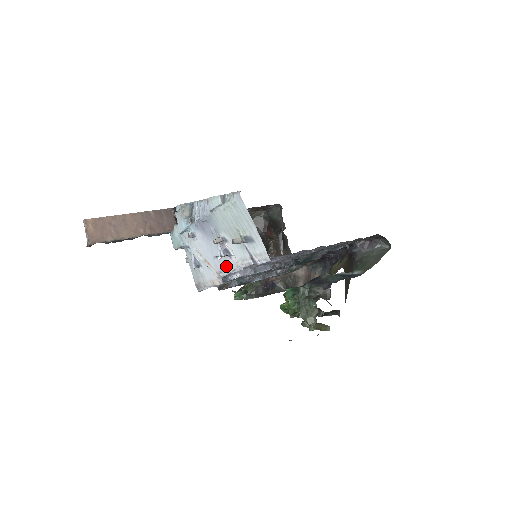
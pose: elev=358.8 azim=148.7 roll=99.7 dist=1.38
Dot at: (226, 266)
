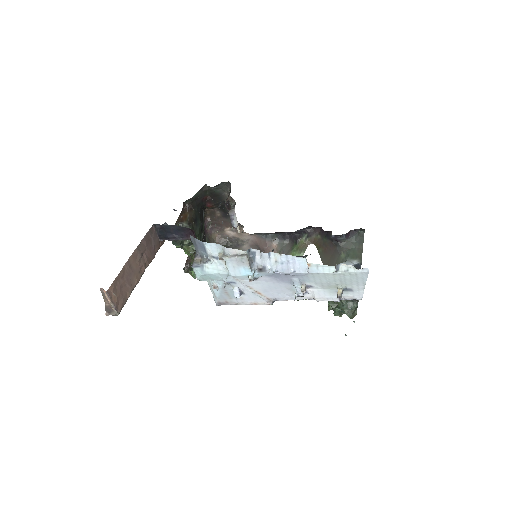
Dot at: (289, 297)
